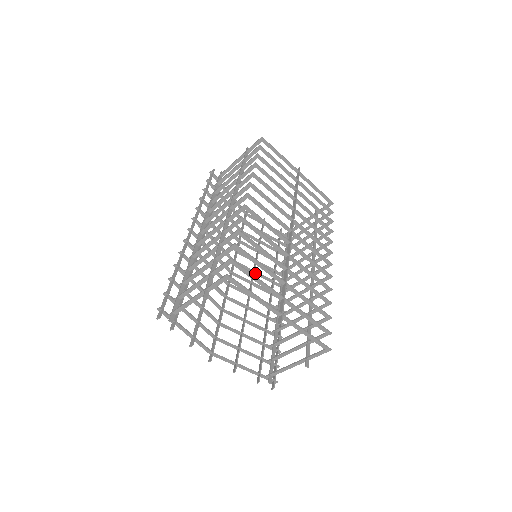
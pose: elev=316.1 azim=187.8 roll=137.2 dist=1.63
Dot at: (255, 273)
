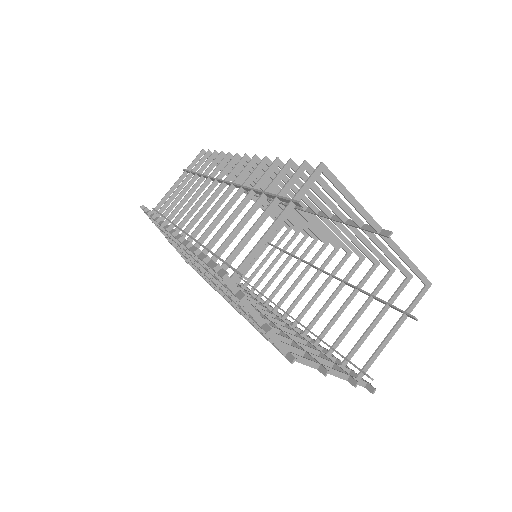
Dot at: occluded
